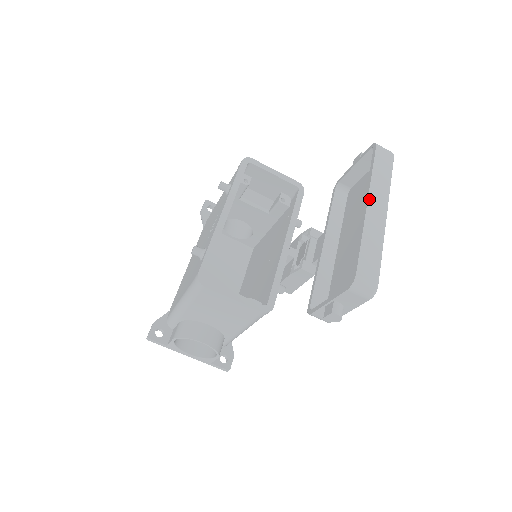
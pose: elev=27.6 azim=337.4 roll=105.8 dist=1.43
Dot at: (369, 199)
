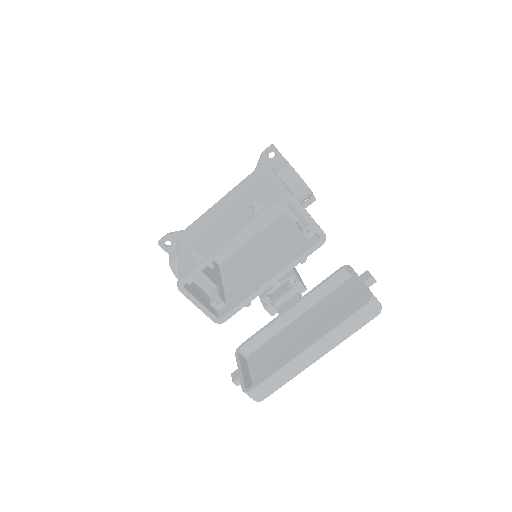
Dot at: (312, 345)
